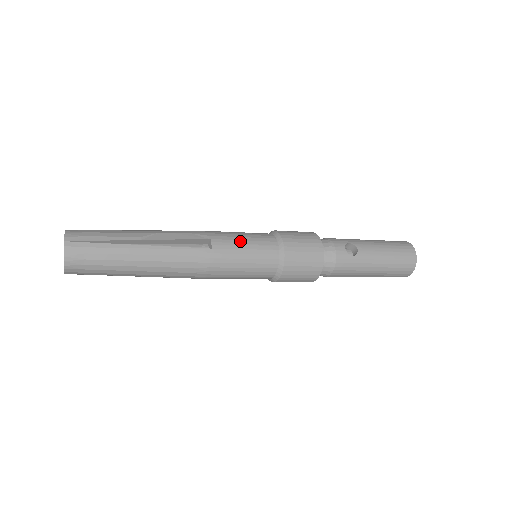
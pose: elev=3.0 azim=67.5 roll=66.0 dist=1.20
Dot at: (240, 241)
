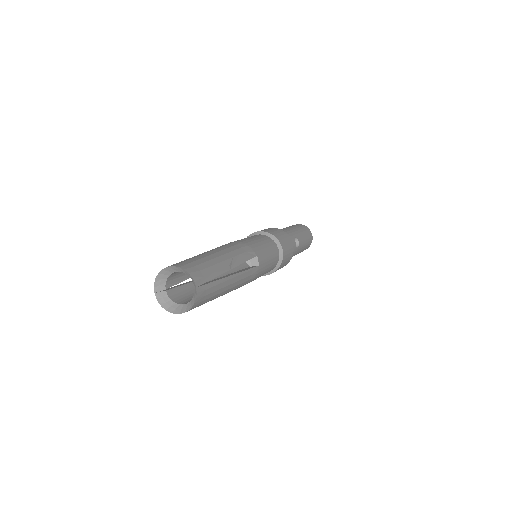
Dot at: (267, 253)
